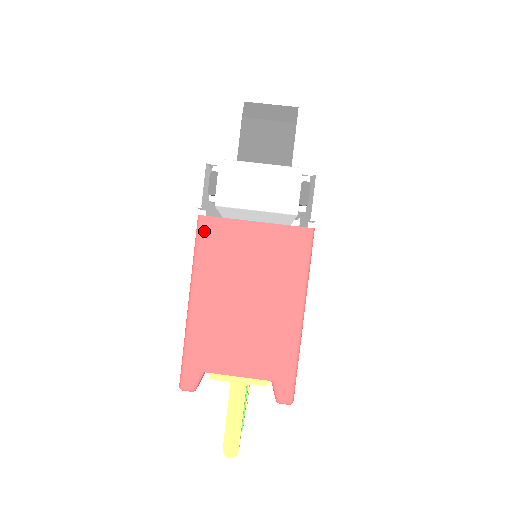
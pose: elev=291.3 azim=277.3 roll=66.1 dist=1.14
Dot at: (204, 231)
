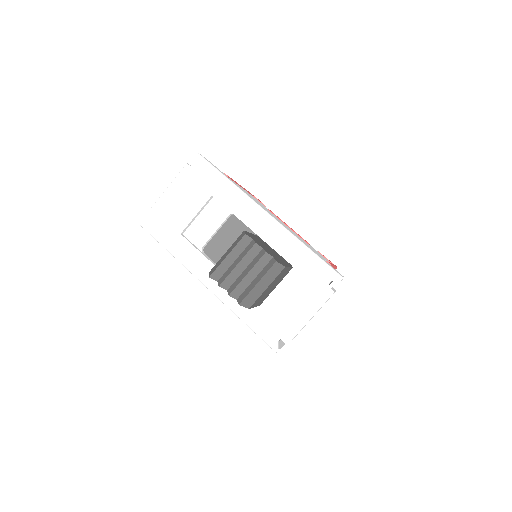
Dot at: occluded
